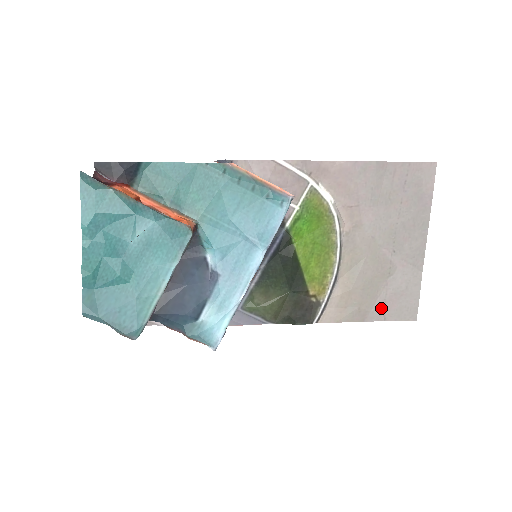
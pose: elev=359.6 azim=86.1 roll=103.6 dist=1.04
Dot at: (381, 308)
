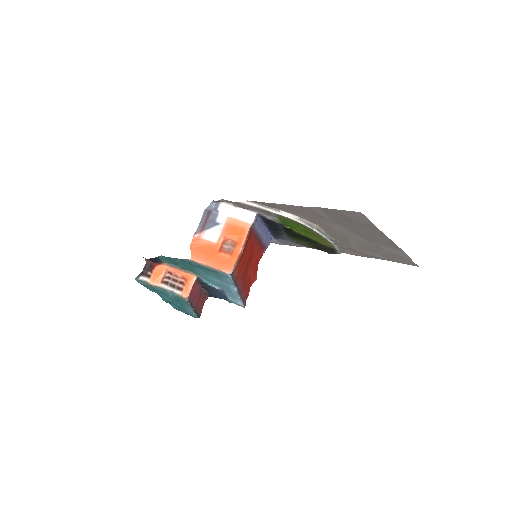
Dot at: (384, 257)
